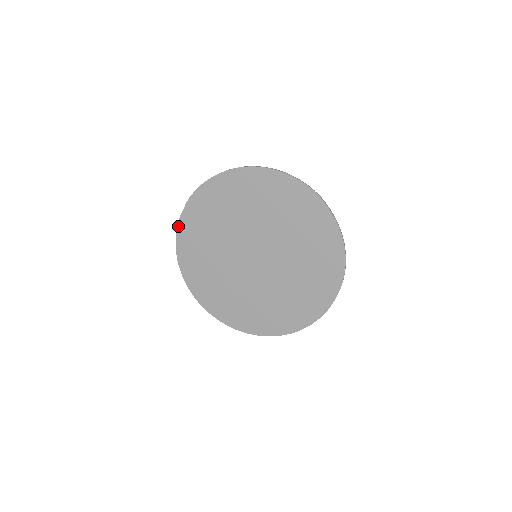
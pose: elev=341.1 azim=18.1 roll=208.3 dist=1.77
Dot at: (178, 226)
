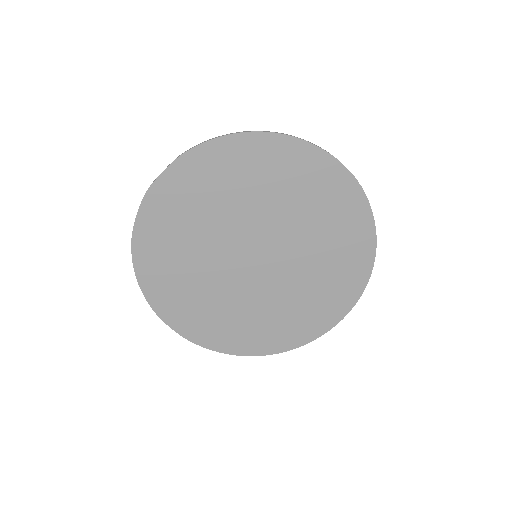
Dot at: (147, 193)
